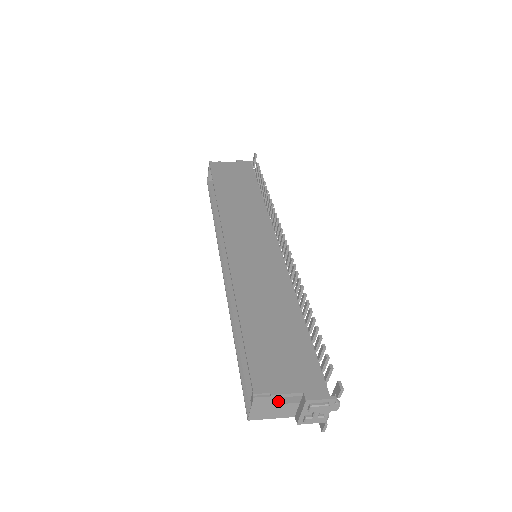
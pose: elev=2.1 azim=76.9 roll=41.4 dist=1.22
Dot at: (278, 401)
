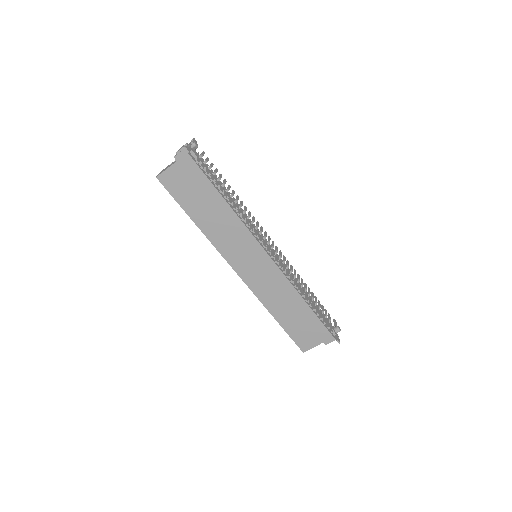
Dot at: occluded
